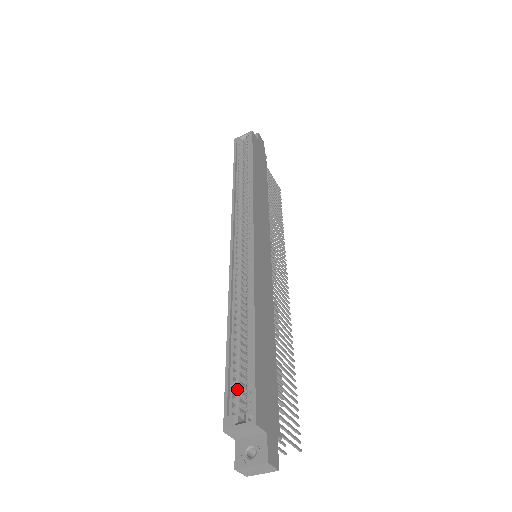
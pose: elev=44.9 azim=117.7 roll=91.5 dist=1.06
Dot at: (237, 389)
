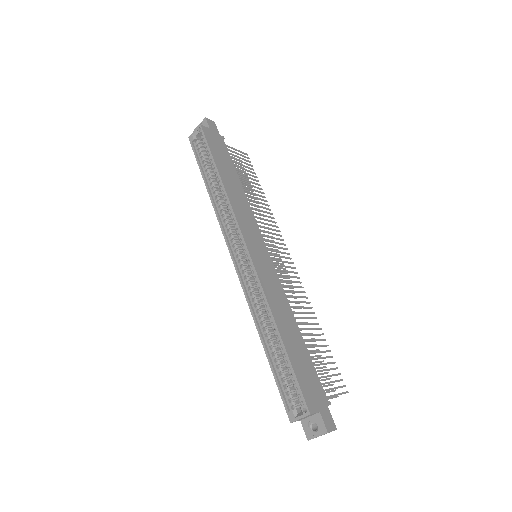
Dot at: (287, 389)
